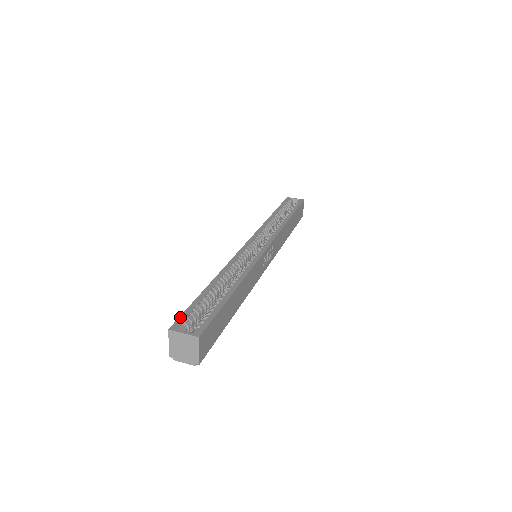
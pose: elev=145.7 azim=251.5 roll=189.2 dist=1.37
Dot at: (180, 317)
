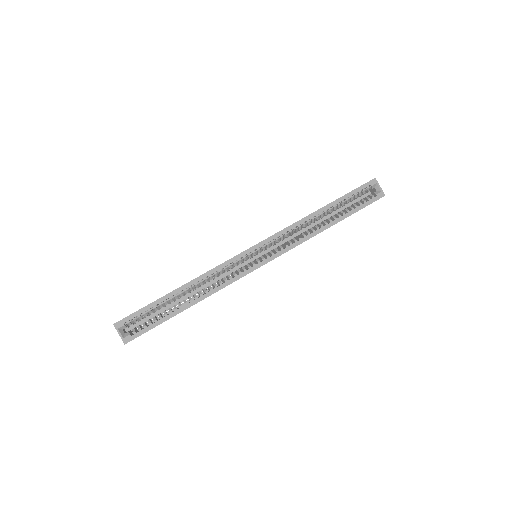
Dot at: (128, 316)
